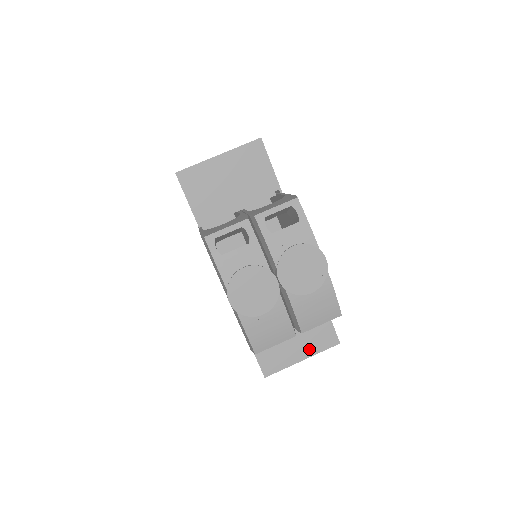
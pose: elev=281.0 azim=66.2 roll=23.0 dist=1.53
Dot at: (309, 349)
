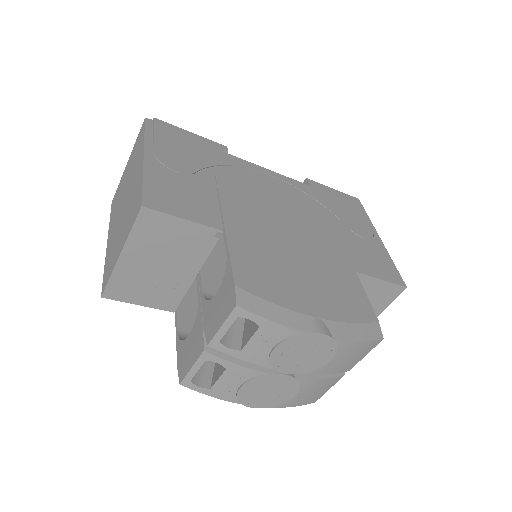
Dot at: (375, 310)
